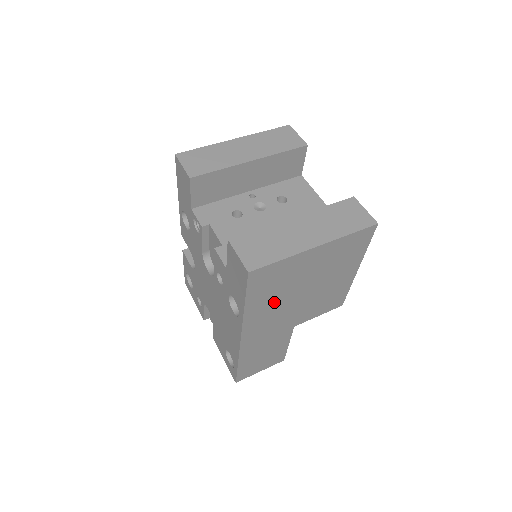
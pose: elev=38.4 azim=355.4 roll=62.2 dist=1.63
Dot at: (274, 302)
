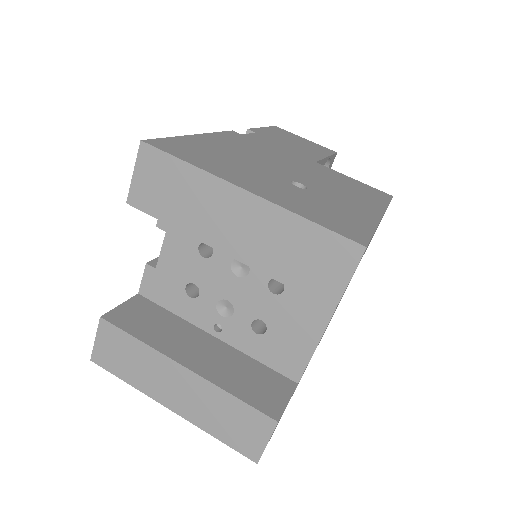
Dot at: occluded
